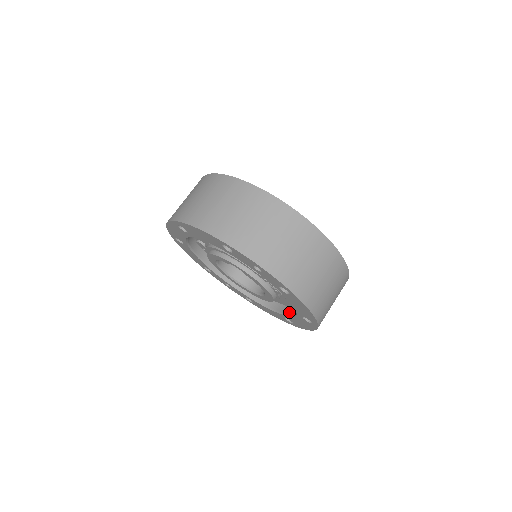
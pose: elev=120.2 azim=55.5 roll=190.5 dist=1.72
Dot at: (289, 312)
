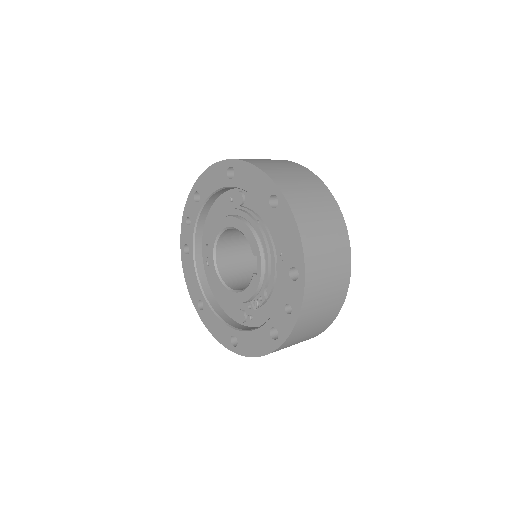
Dot at: (215, 306)
